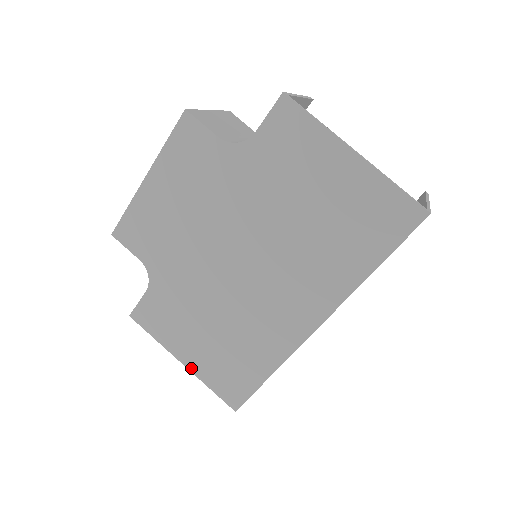
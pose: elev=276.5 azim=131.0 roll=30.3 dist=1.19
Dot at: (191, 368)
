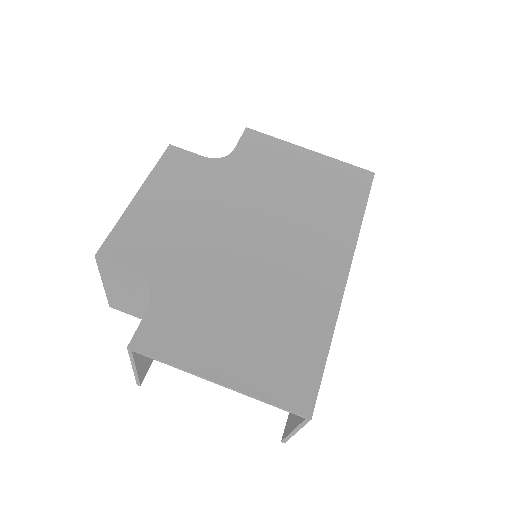
Dot at: (233, 383)
